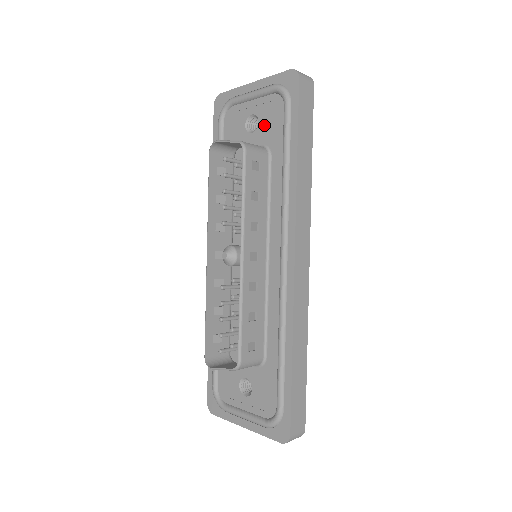
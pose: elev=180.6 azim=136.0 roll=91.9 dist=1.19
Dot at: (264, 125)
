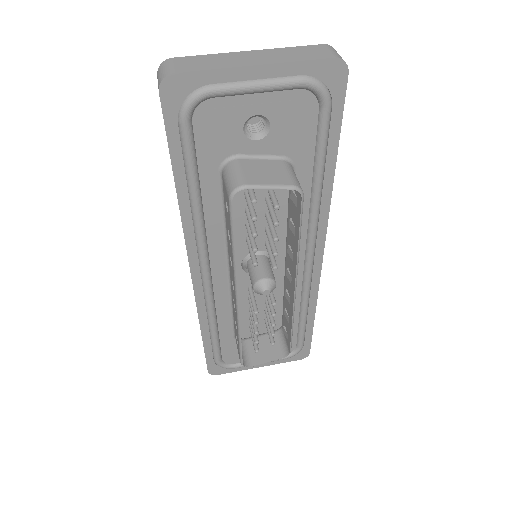
Dot at: (282, 131)
